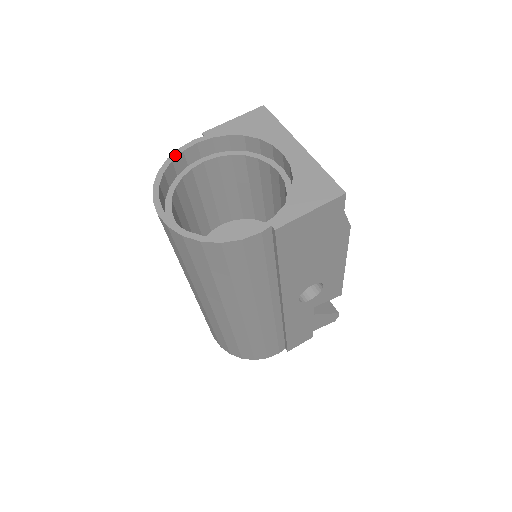
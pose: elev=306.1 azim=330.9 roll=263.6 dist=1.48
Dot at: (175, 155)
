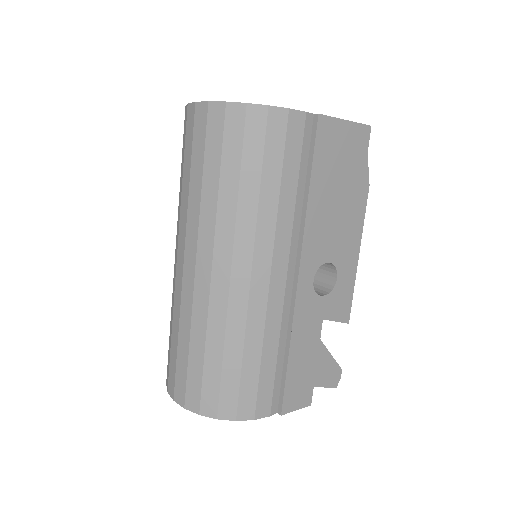
Dot at: occluded
